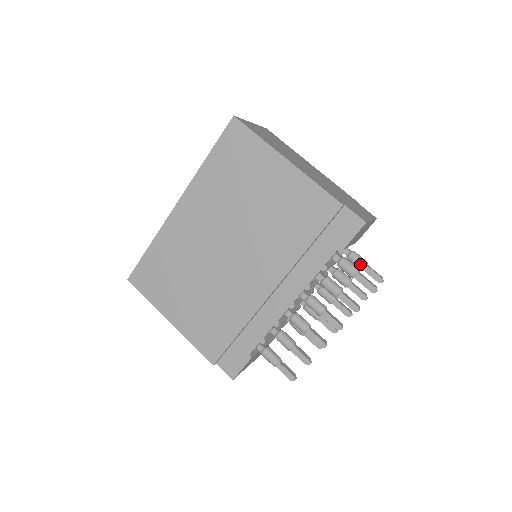
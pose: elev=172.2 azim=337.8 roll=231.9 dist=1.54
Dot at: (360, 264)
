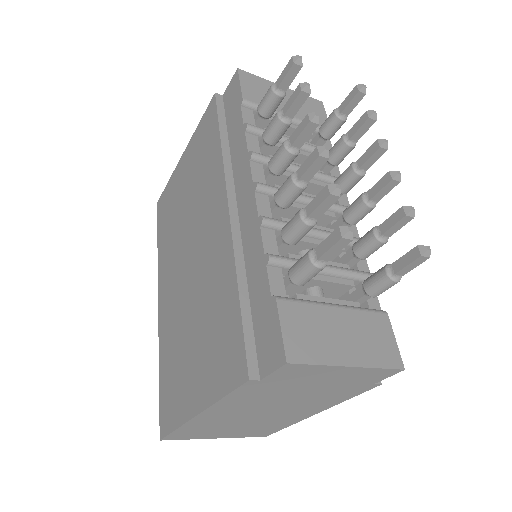
Dot at: (330, 117)
